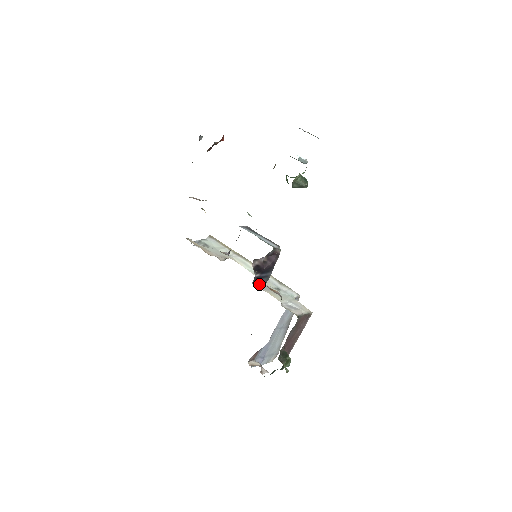
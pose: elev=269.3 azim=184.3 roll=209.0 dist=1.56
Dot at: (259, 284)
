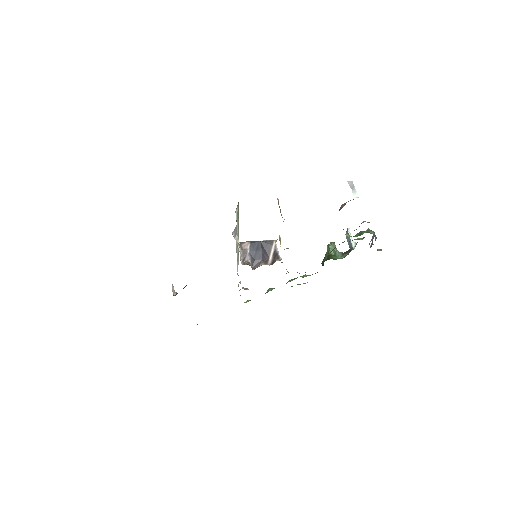
Dot at: occluded
